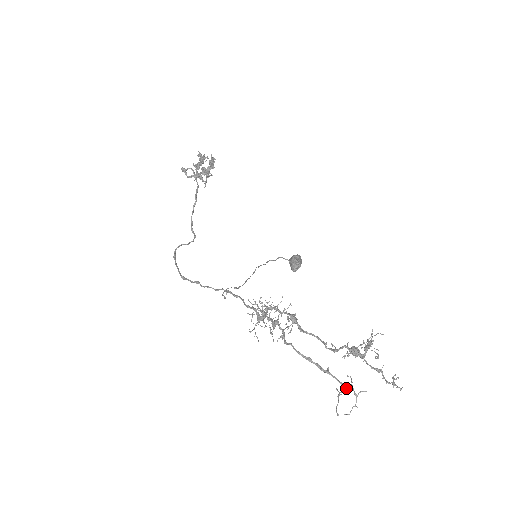
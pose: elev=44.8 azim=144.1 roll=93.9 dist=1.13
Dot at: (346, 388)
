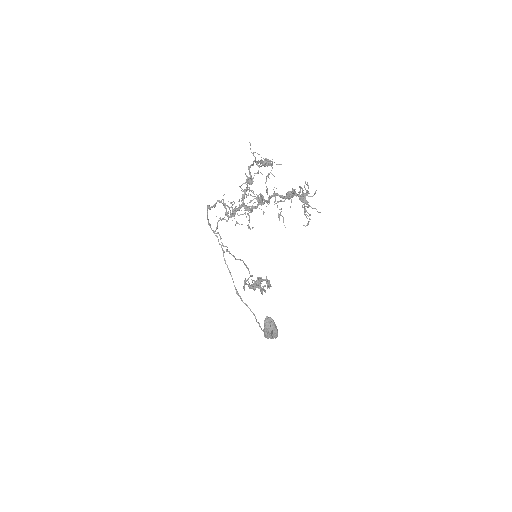
Dot at: (269, 160)
